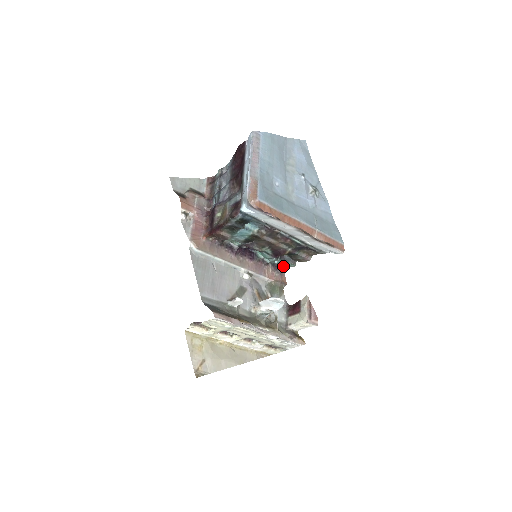
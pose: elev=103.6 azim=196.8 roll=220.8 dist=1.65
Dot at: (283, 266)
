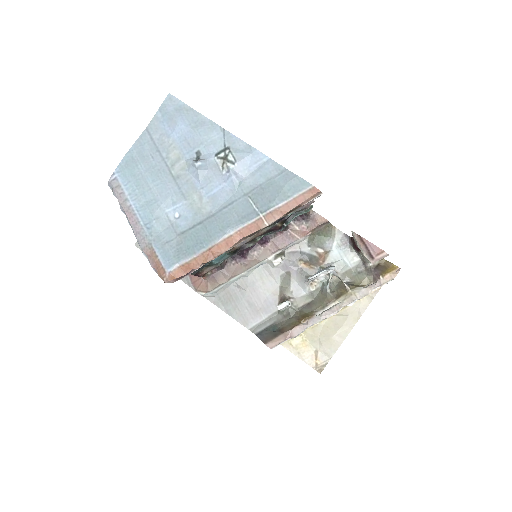
Dot at: occluded
